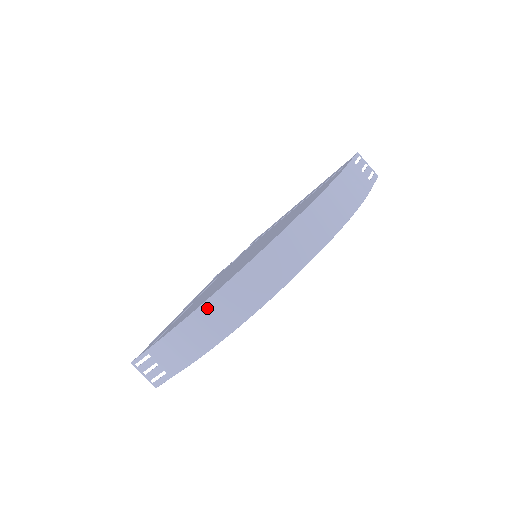
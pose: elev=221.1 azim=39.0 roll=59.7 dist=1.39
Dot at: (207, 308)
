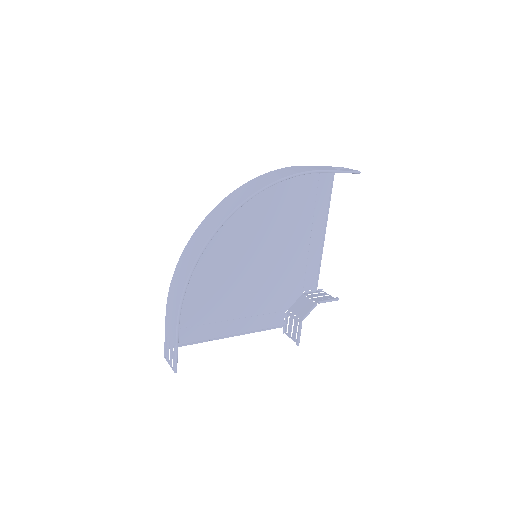
Dot at: (179, 265)
